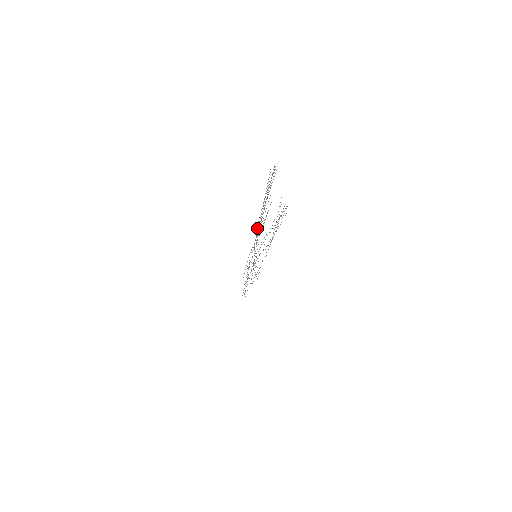
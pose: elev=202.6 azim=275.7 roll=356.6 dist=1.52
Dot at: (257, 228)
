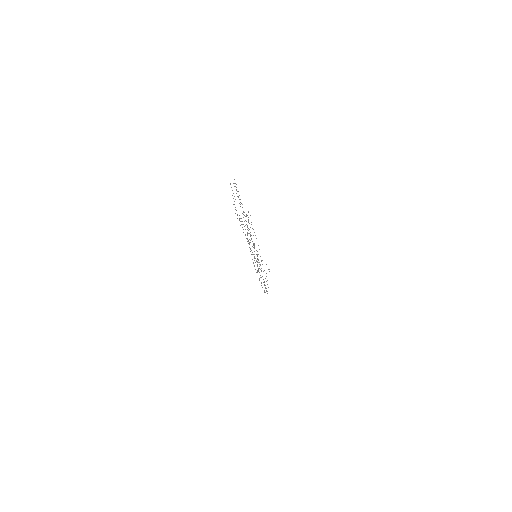
Dot at: occluded
